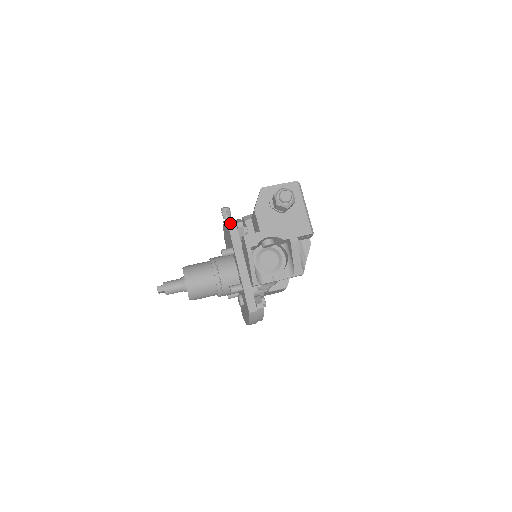
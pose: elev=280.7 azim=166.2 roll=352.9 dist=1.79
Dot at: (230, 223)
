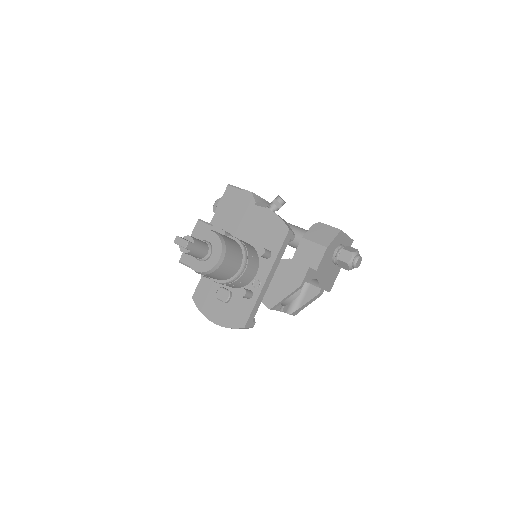
Dot at: (290, 231)
